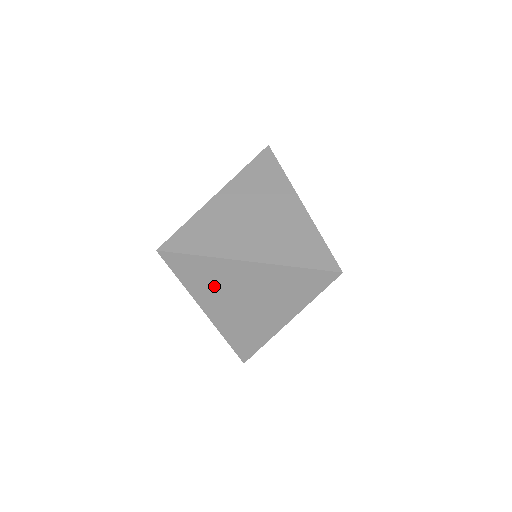
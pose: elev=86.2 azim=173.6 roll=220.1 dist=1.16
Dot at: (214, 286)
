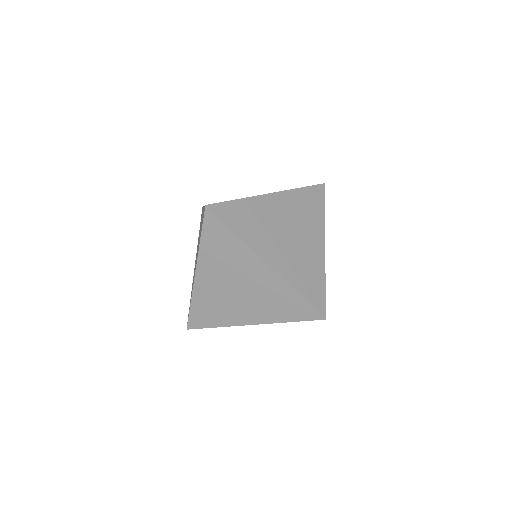
Dot at: (223, 261)
